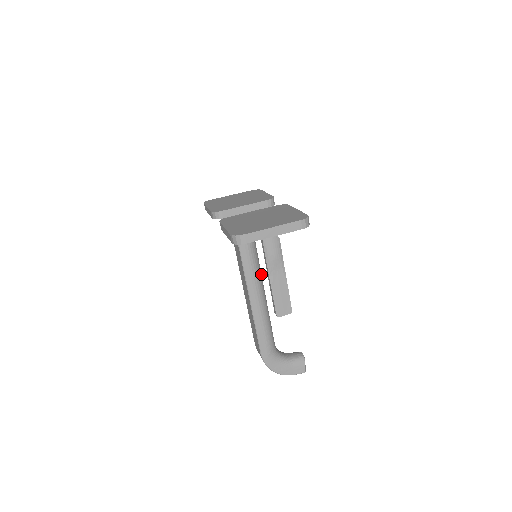
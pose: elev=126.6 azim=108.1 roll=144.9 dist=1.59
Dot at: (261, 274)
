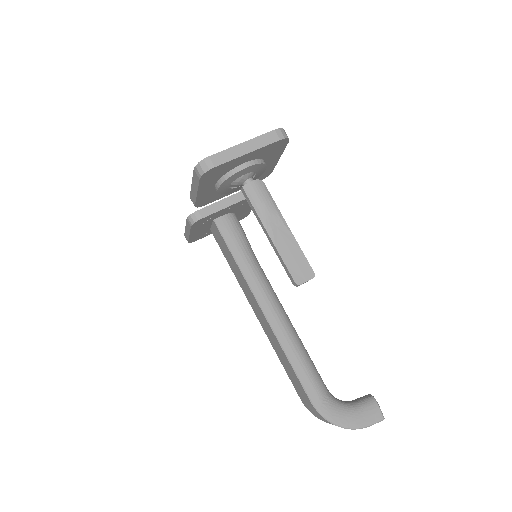
Dot at: (274, 293)
